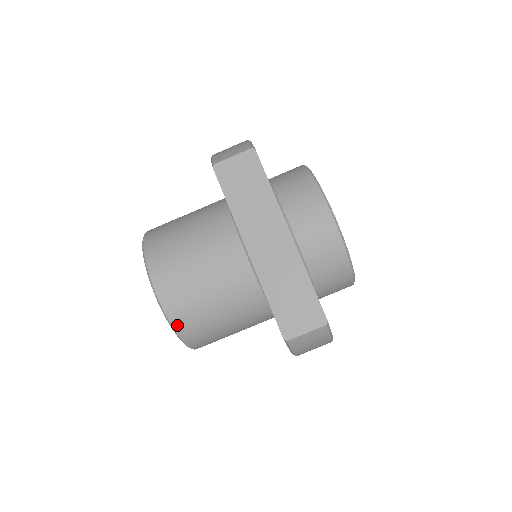
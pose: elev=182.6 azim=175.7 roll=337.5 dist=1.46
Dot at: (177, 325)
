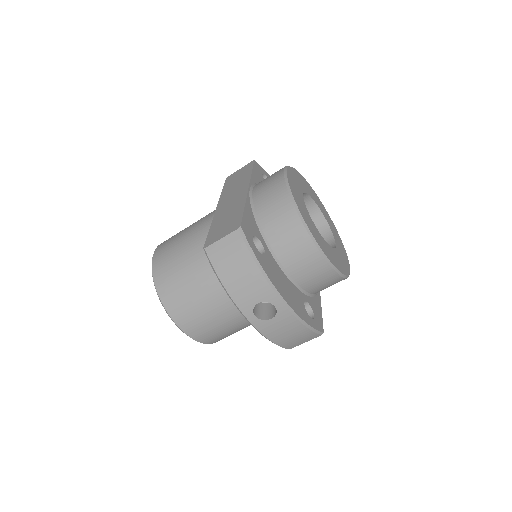
Dot at: (156, 273)
